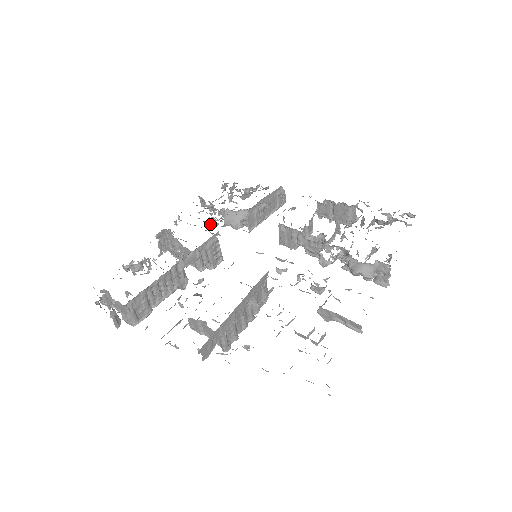
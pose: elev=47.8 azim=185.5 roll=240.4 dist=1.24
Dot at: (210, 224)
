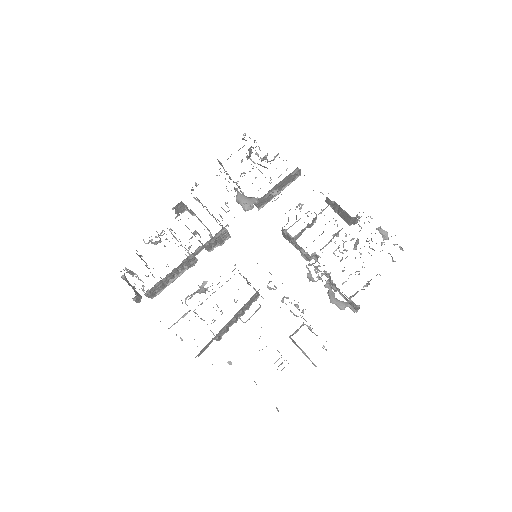
Dot at: (222, 208)
